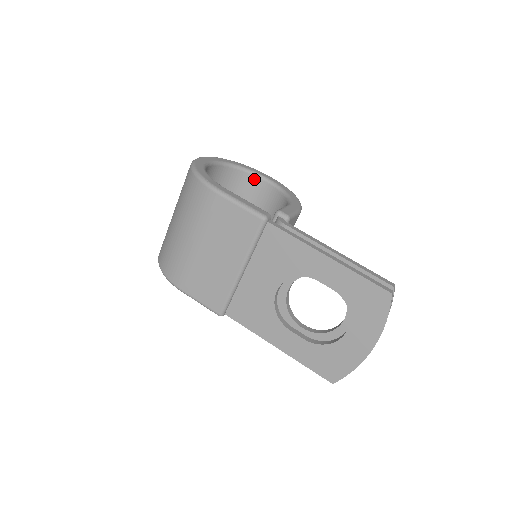
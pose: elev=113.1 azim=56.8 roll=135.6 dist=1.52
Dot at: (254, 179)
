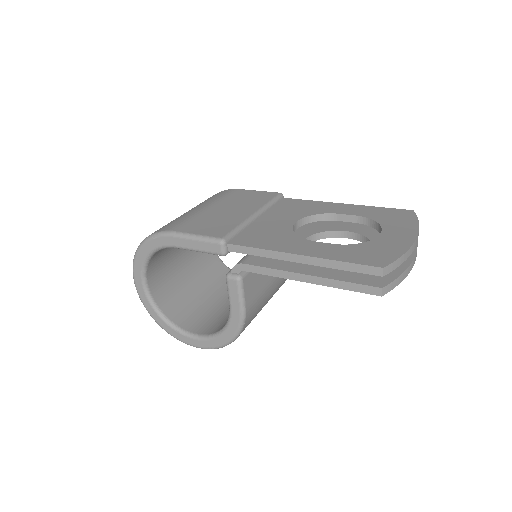
Dot at: occluded
